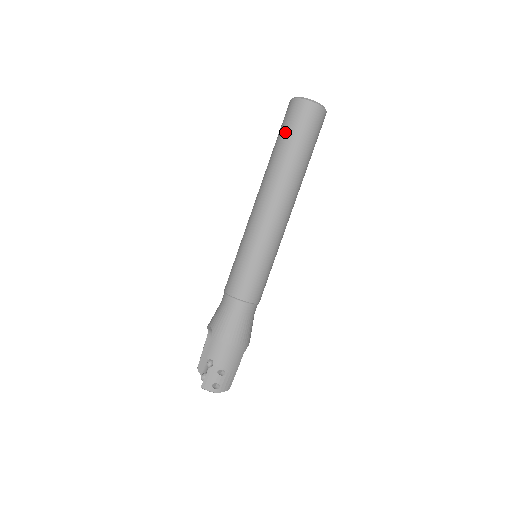
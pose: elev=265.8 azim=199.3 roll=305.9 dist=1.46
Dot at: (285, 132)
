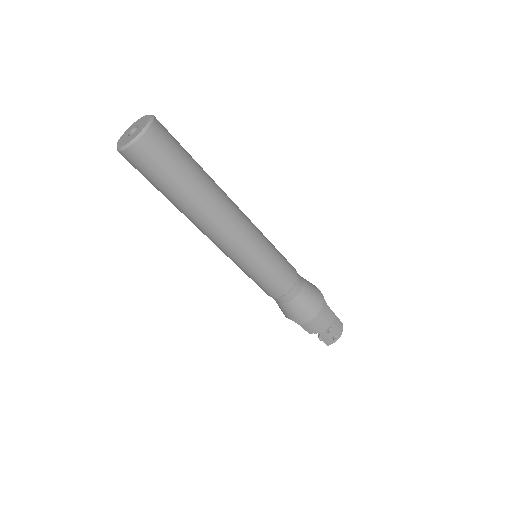
Dot at: (155, 183)
